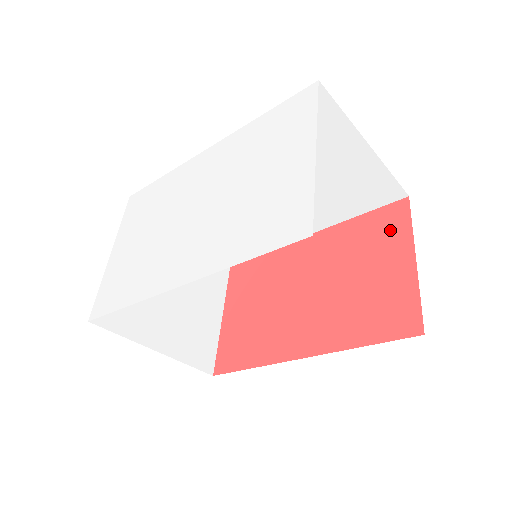
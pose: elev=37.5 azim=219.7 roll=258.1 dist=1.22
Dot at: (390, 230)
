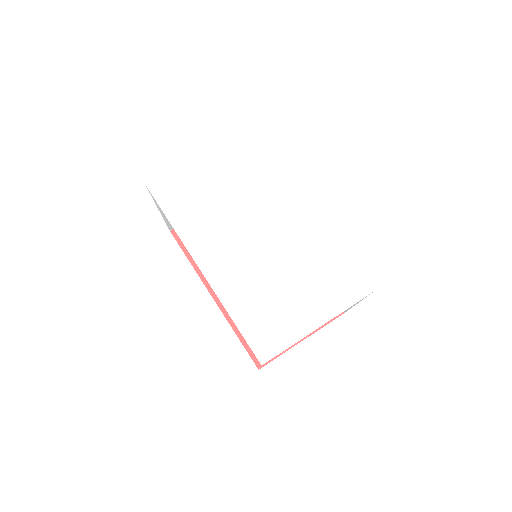
Dot at: occluded
